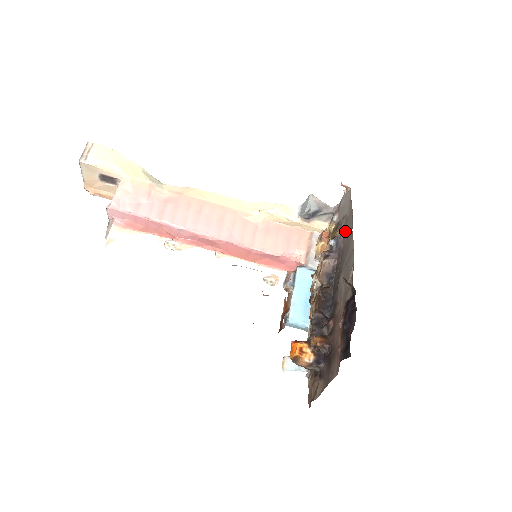
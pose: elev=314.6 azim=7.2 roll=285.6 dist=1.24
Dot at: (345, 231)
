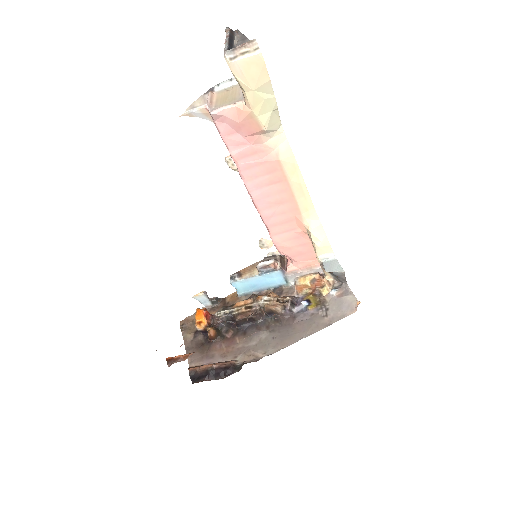
Dot at: (309, 322)
